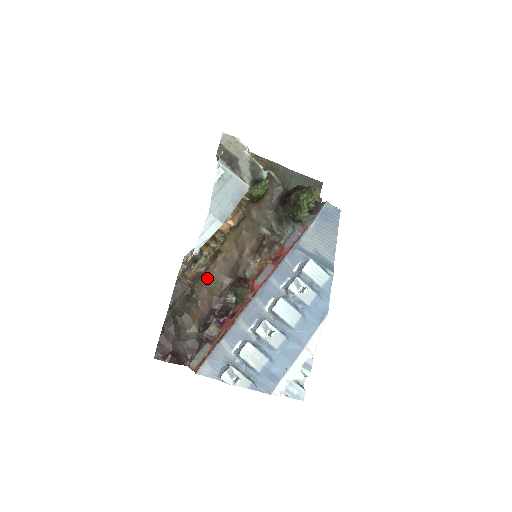
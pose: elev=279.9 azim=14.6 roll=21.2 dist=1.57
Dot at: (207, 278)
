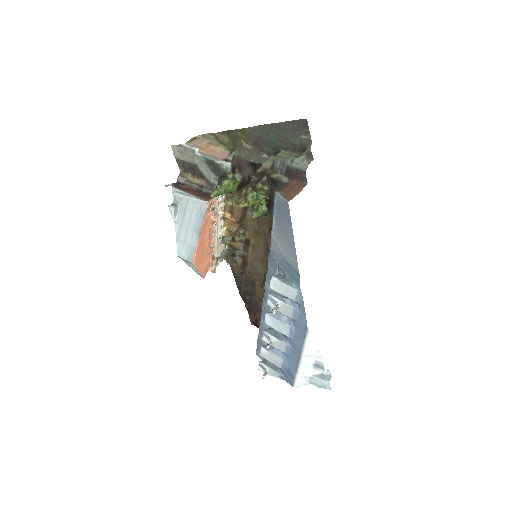
Dot at: (252, 264)
